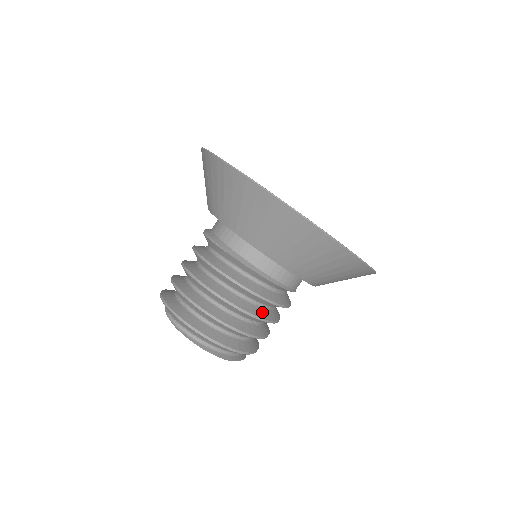
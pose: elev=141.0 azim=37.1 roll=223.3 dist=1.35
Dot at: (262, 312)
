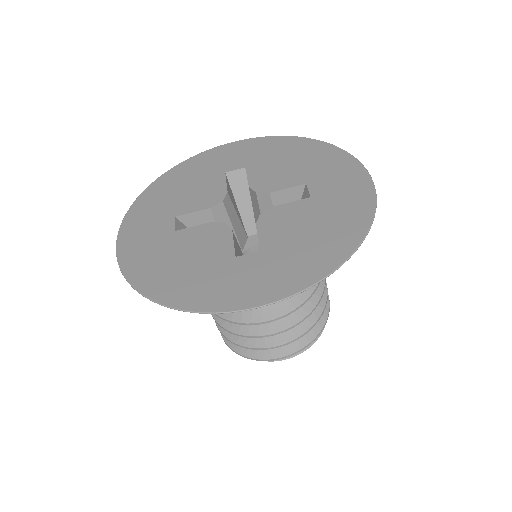
Dot at: (264, 327)
